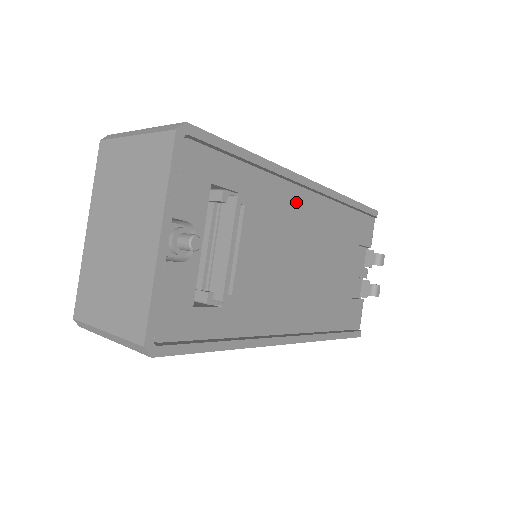
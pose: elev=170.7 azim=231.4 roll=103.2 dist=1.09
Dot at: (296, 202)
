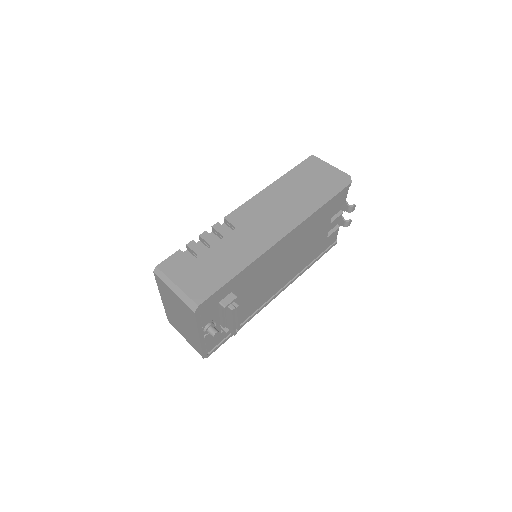
Dot at: (274, 253)
